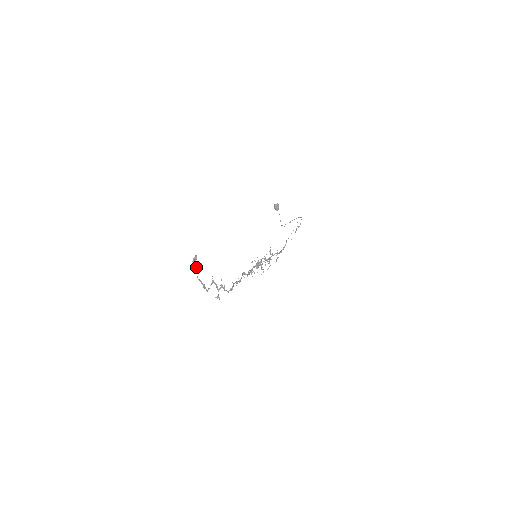
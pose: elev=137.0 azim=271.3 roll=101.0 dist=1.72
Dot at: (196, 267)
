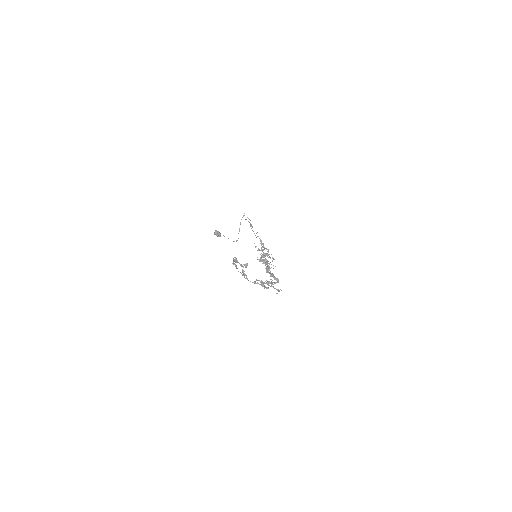
Dot at: (242, 274)
